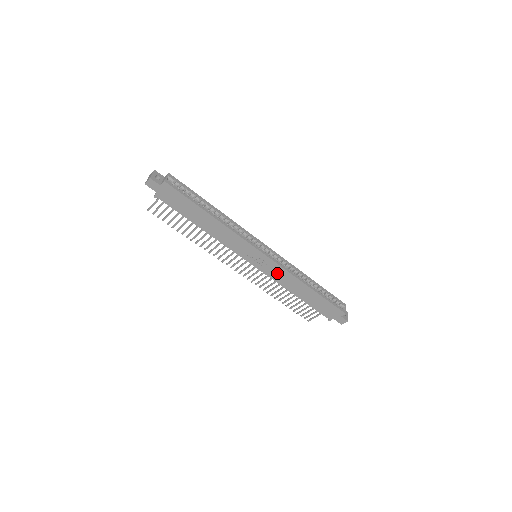
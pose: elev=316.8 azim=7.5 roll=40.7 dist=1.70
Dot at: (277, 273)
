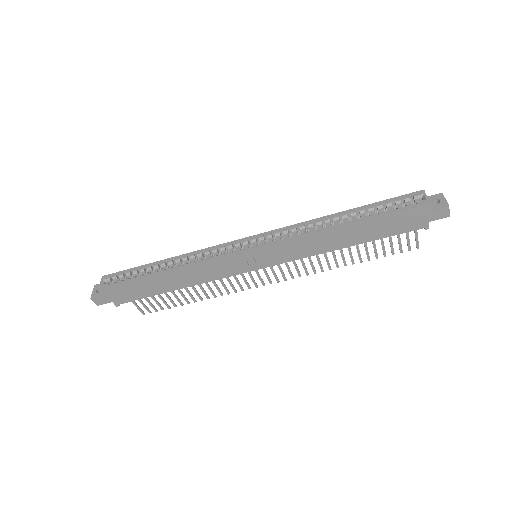
Dot at: (291, 250)
